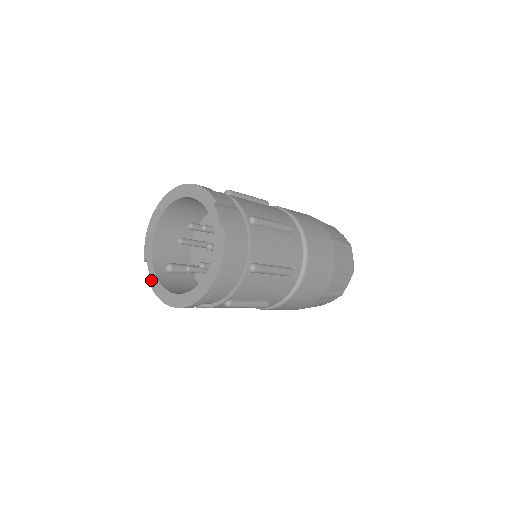
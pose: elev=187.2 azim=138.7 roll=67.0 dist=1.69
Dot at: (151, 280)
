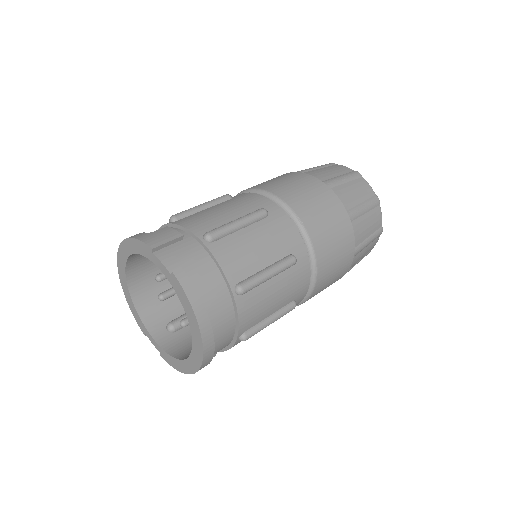
Dot at: occluded
